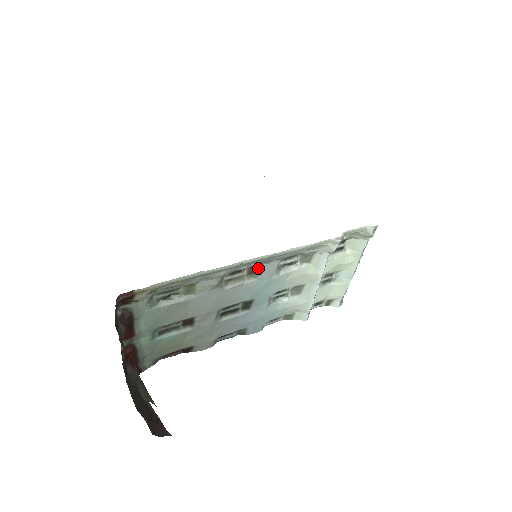
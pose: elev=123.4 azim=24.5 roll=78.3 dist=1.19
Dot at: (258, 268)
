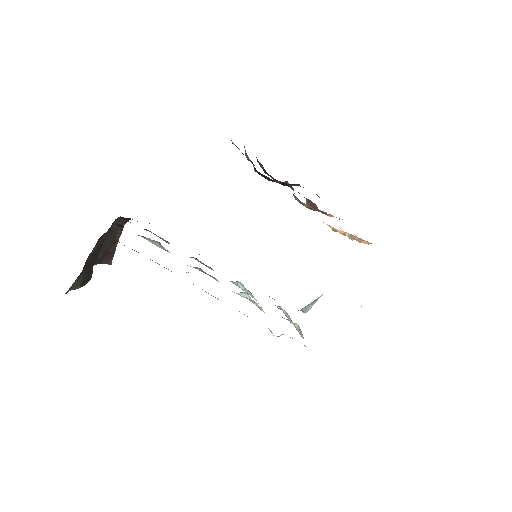
Dot at: occluded
